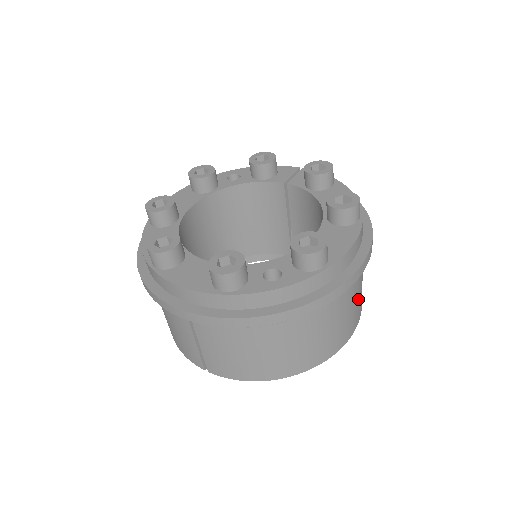
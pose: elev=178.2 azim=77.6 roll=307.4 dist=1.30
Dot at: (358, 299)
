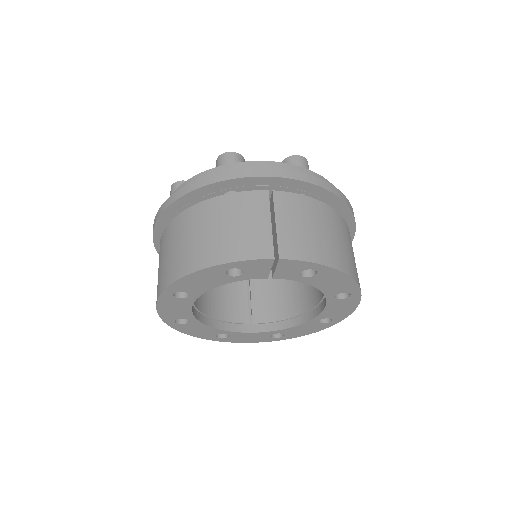
Dot at: occluded
